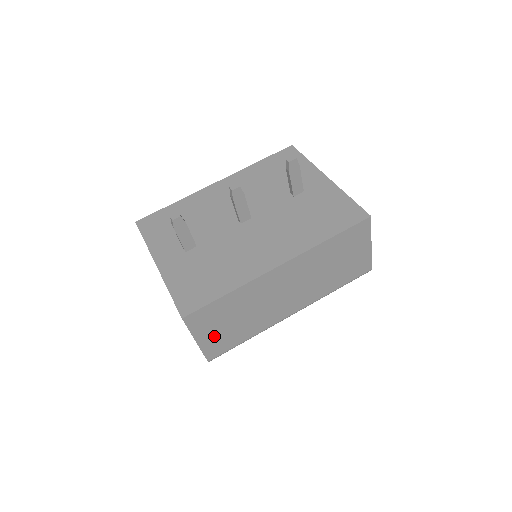
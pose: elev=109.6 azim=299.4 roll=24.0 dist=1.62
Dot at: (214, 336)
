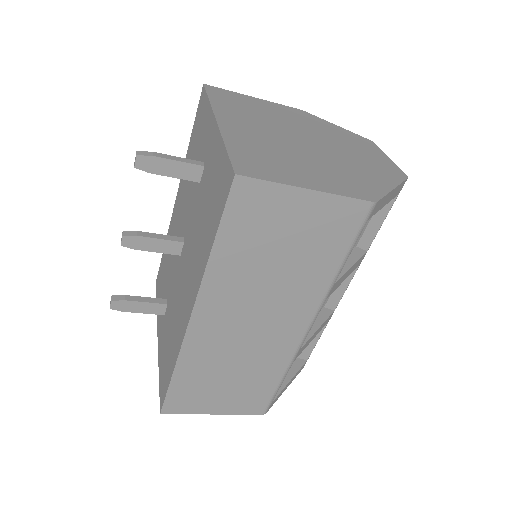
Dot at: (228, 400)
